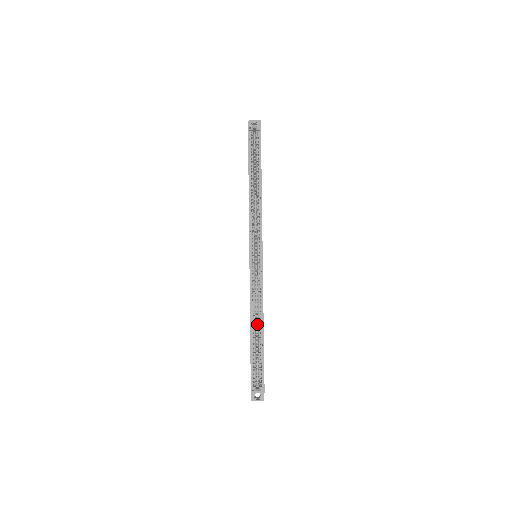
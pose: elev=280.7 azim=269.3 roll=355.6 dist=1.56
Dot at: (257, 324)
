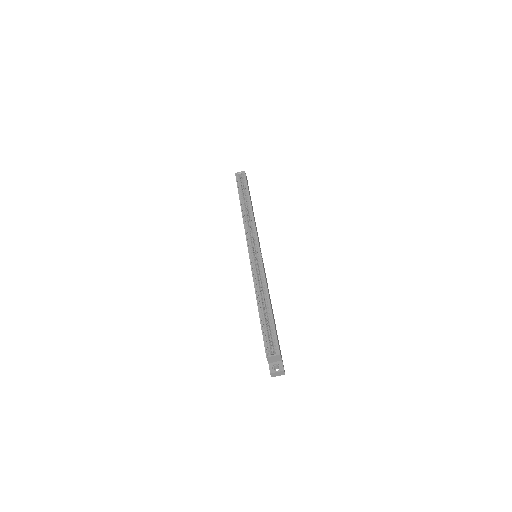
Dot at: (264, 301)
